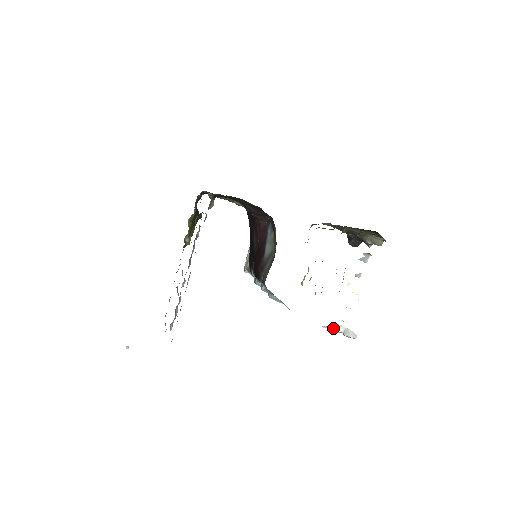
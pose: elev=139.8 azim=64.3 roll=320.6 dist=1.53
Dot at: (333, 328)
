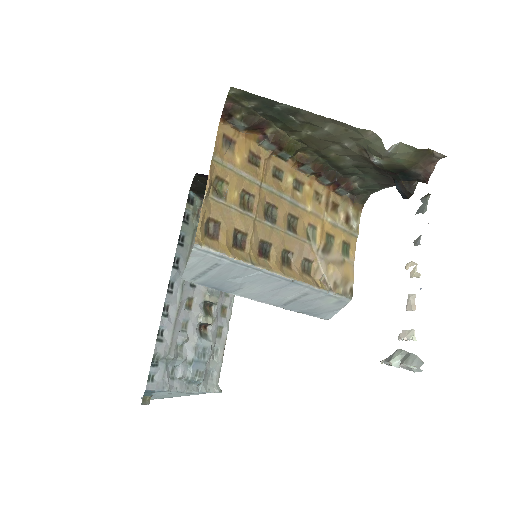
Dot at: (388, 358)
